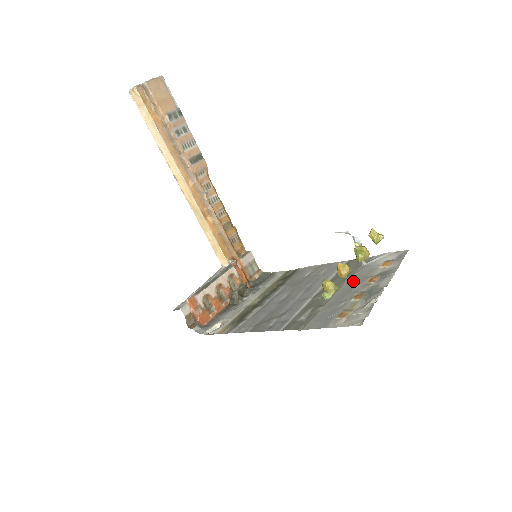
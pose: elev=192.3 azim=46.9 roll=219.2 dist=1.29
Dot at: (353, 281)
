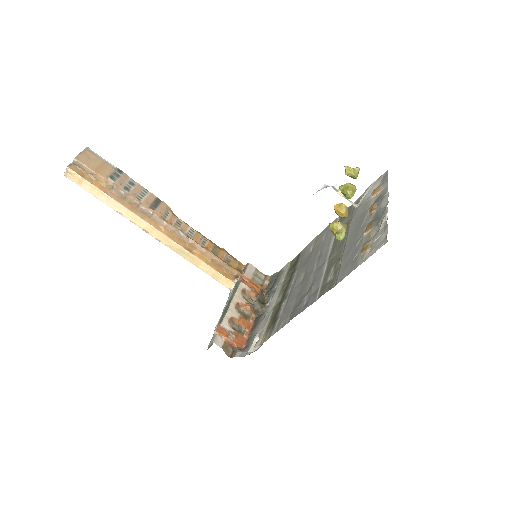
Dot at: (355, 223)
